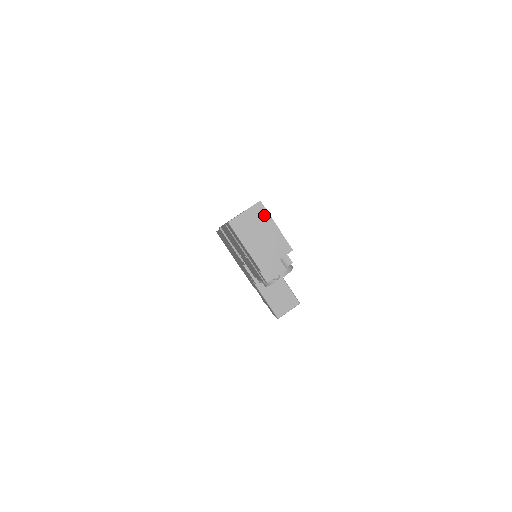
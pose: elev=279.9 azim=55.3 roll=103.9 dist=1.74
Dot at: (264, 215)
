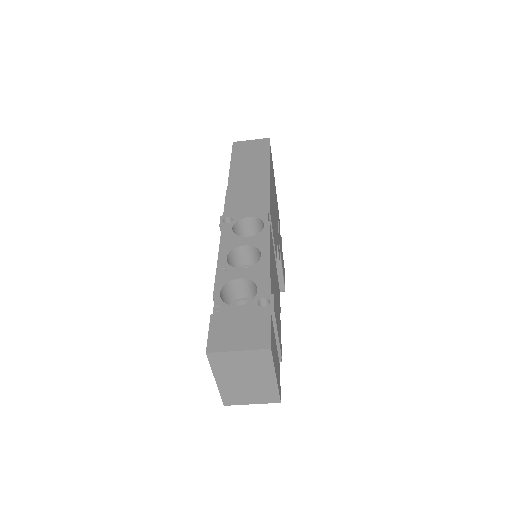
Dot at: (265, 363)
